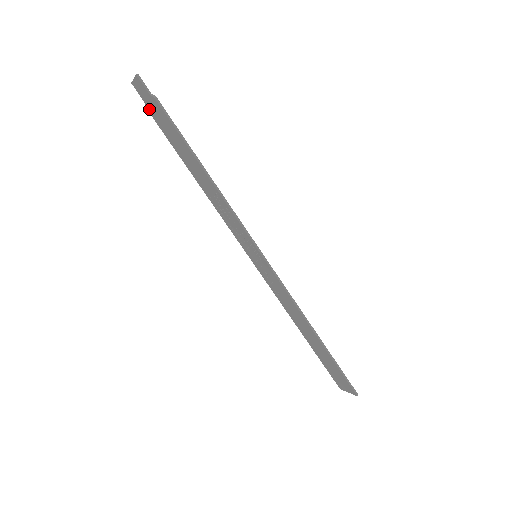
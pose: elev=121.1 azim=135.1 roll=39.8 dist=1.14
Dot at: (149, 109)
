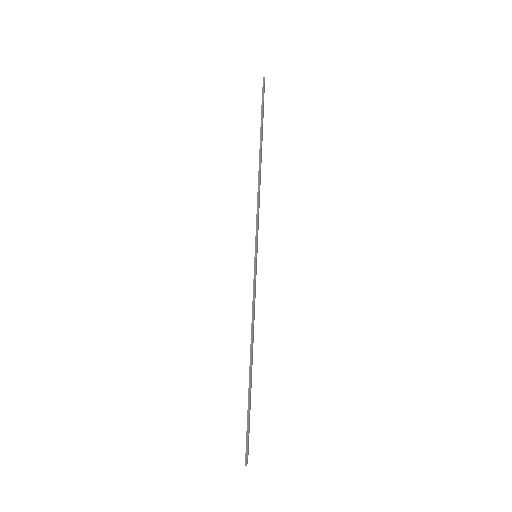
Dot at: occluded
